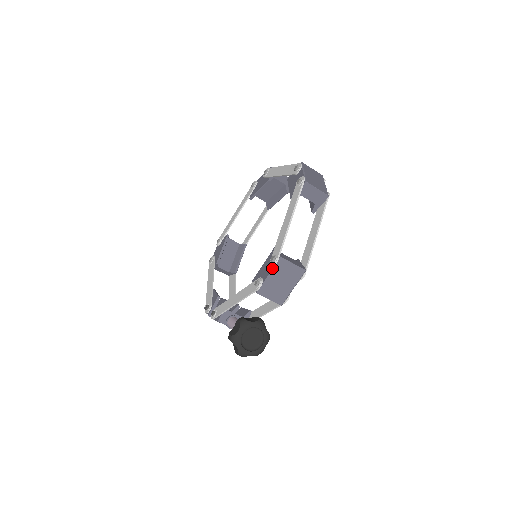
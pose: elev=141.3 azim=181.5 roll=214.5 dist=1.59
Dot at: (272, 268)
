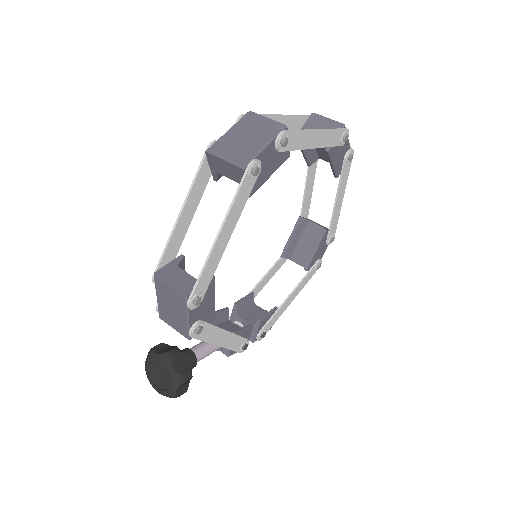
Dot at: (156, 287)
